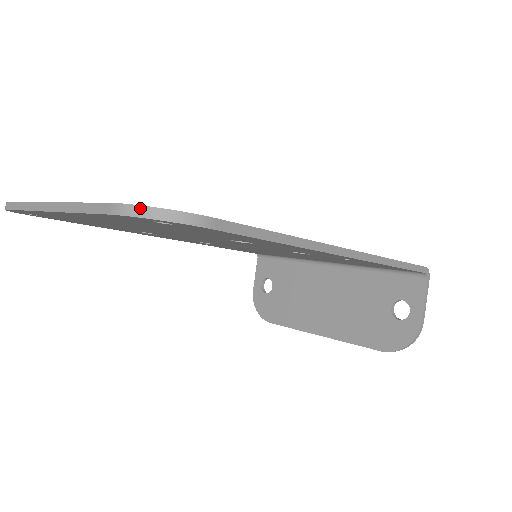
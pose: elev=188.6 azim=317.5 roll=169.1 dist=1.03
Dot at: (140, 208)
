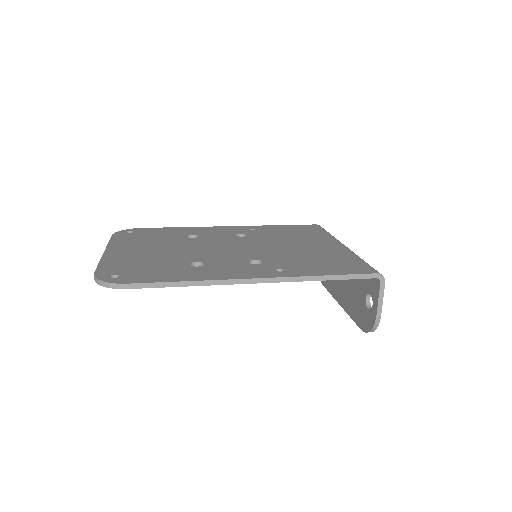
Dot at: (97, 280)
